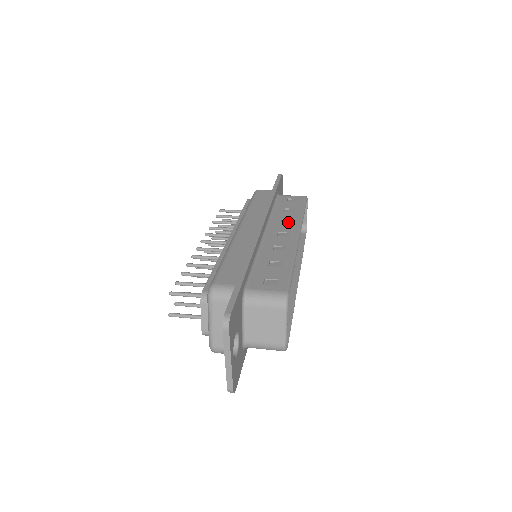
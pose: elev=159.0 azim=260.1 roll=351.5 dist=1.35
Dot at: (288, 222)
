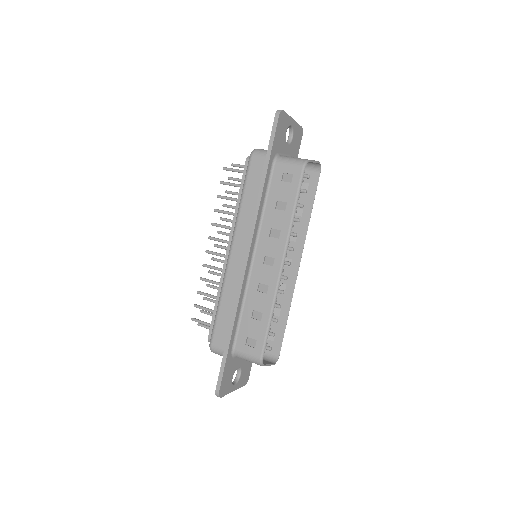
Dot at: (276, 235)
